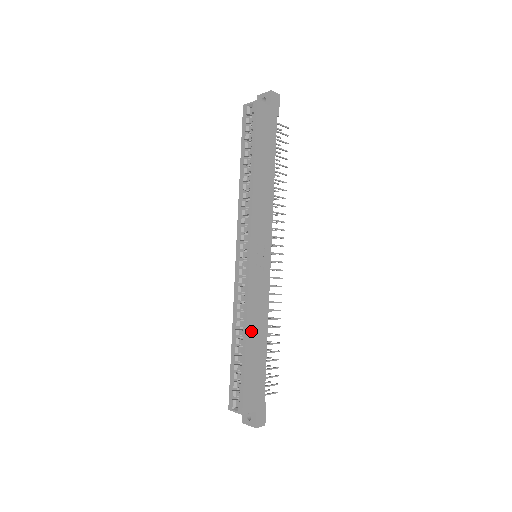
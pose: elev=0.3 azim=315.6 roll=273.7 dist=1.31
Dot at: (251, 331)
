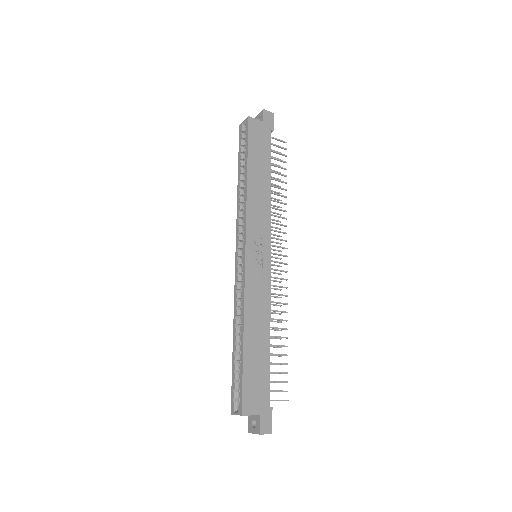
Dot at: (250, 326)
